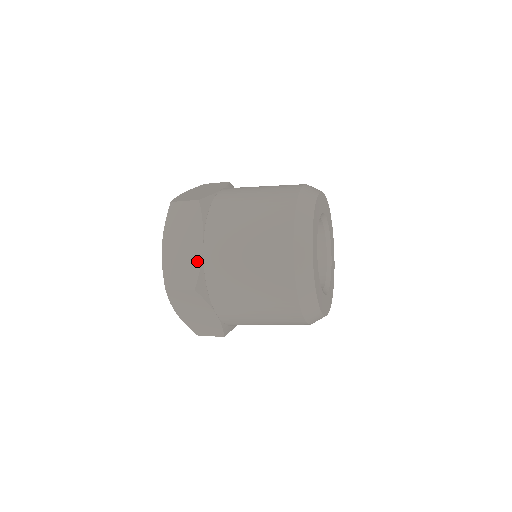
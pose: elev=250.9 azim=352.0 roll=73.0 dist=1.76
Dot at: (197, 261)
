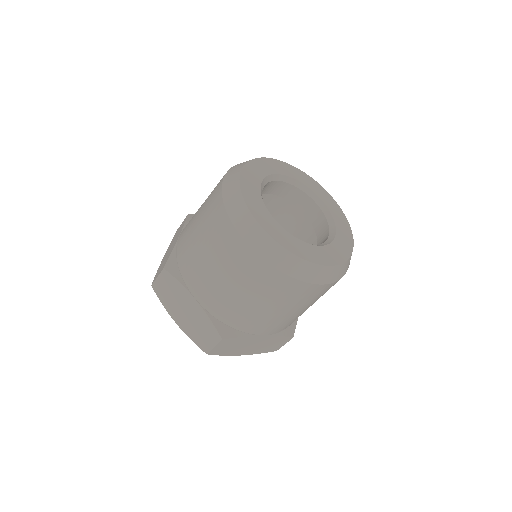
Dot at: (204, 316)
